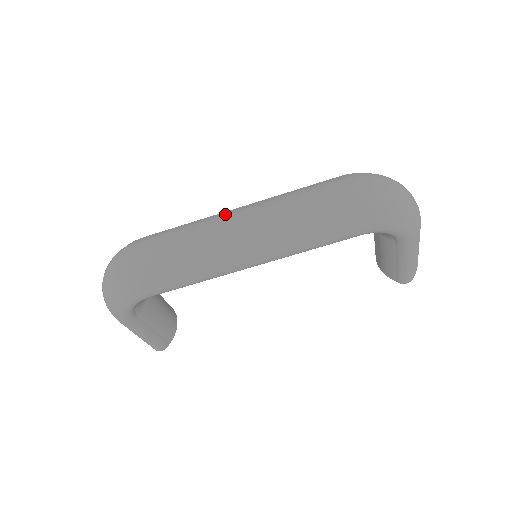
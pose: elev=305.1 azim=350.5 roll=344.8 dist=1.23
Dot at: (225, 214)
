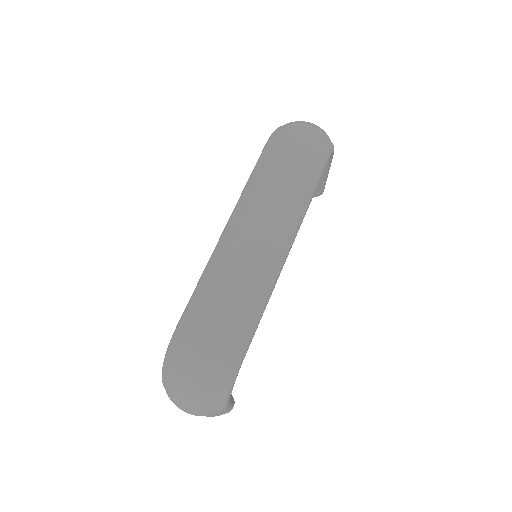
Dot at: (230, 240)
